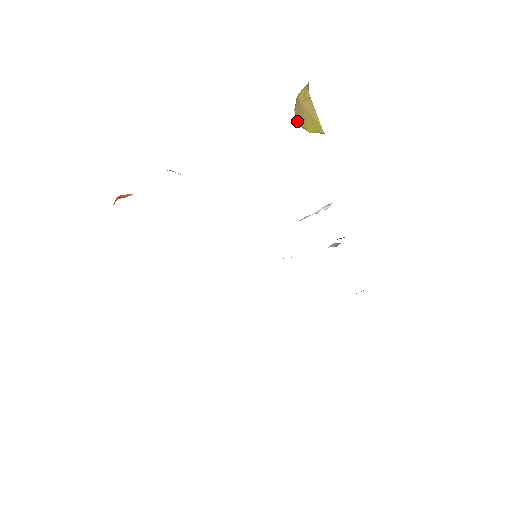
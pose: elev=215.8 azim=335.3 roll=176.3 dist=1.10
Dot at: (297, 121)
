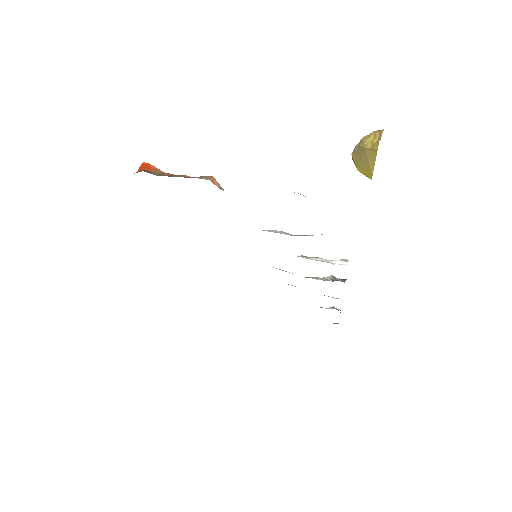
Dot at: (352, 155)
